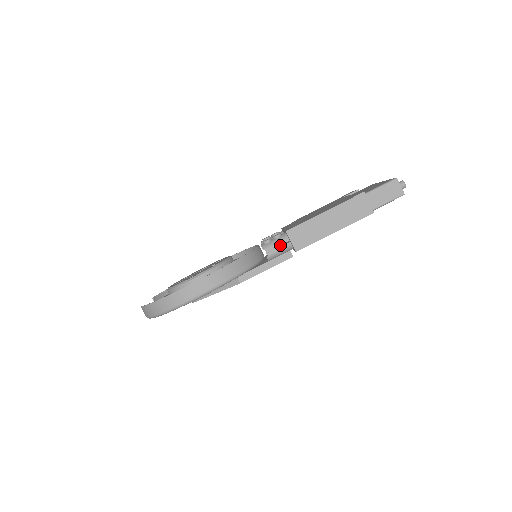
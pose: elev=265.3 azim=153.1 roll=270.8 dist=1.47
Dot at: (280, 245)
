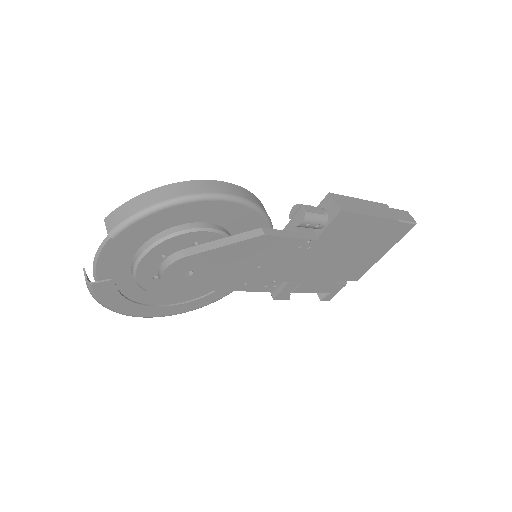
Dot at: (317, 209)
